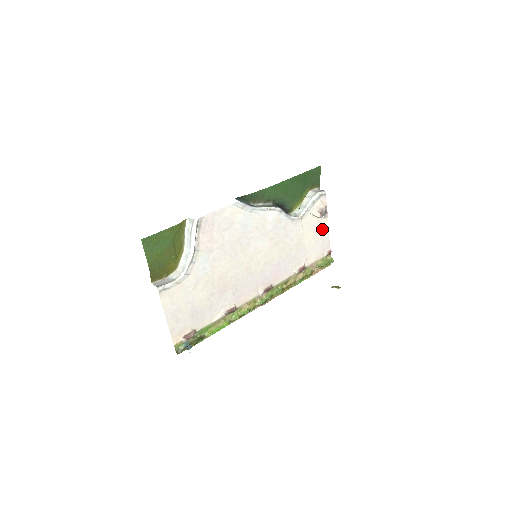
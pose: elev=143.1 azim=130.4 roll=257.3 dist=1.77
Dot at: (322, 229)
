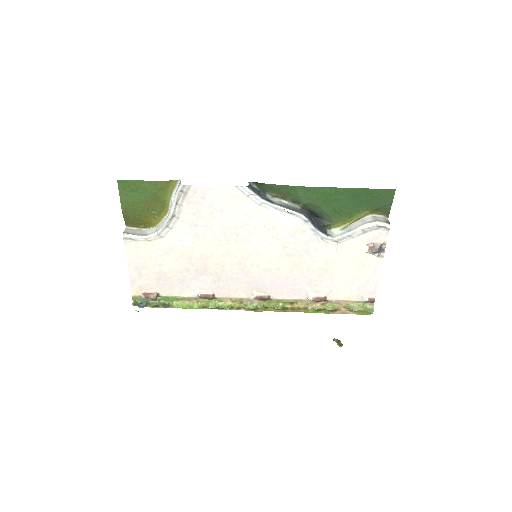
Dot at: (369, 268)
